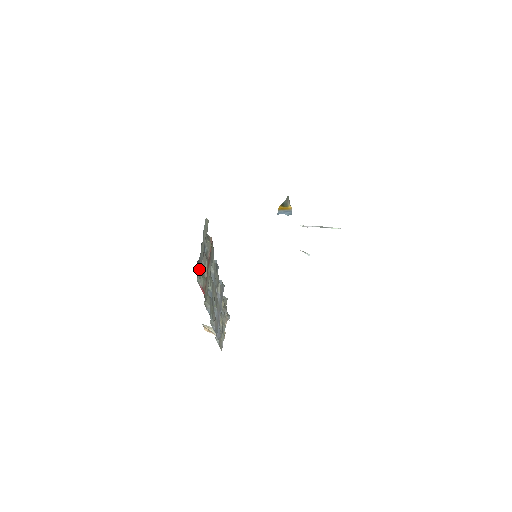
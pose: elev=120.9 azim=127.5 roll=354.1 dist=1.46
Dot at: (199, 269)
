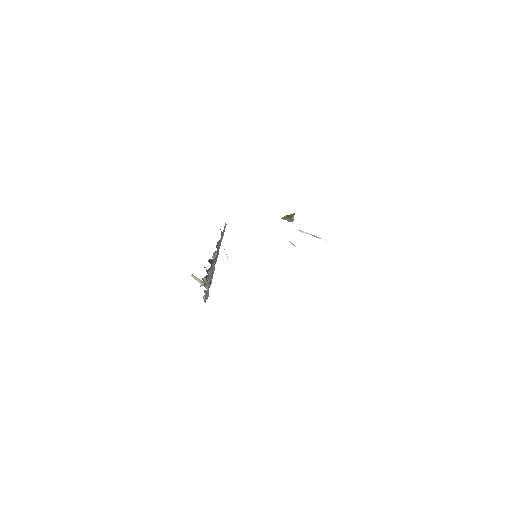
Dot at: occluded
